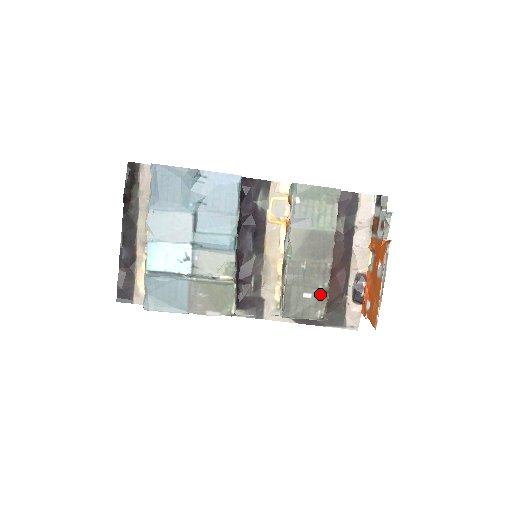
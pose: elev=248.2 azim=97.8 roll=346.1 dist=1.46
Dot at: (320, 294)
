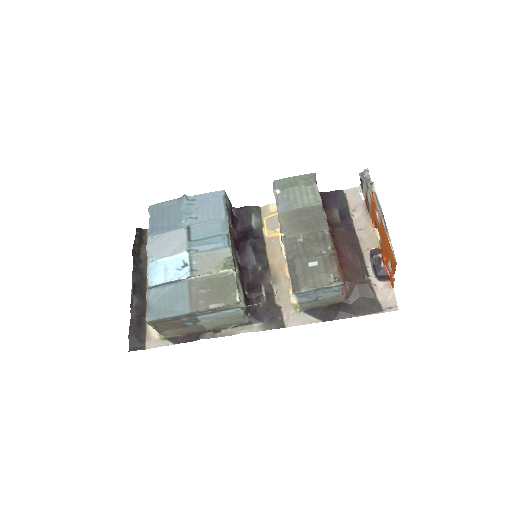
Dot at: (326, 259)
